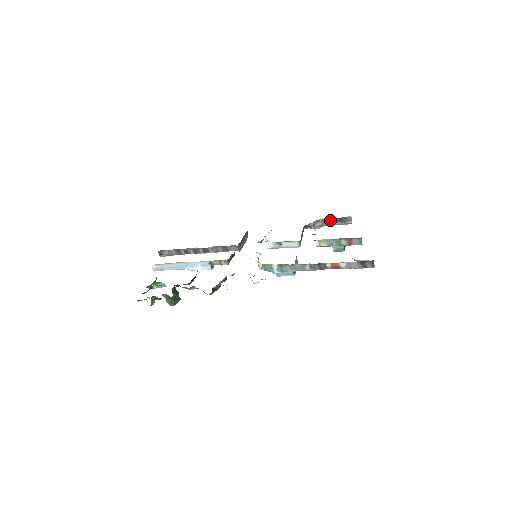
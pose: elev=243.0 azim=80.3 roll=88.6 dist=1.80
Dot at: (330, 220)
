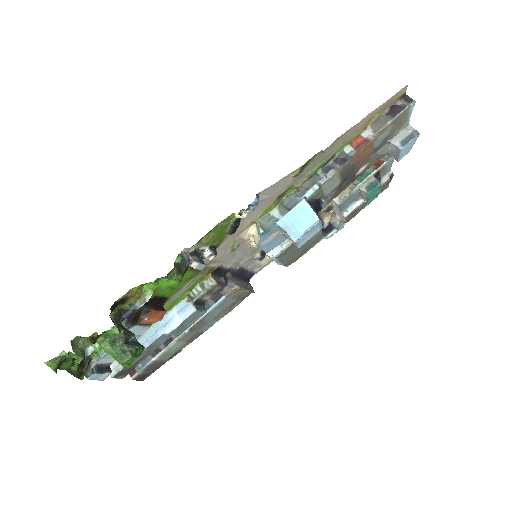
Dot at: occluded
